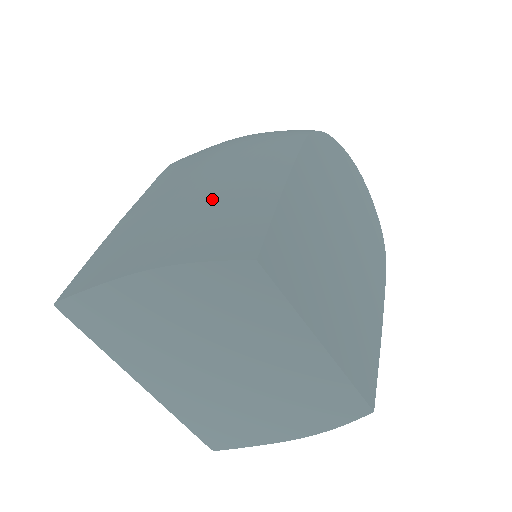
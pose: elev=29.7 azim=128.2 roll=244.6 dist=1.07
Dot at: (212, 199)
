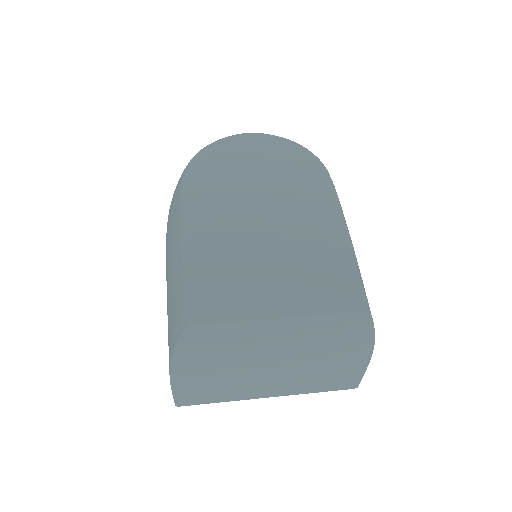
Dot at: (168, 287)
